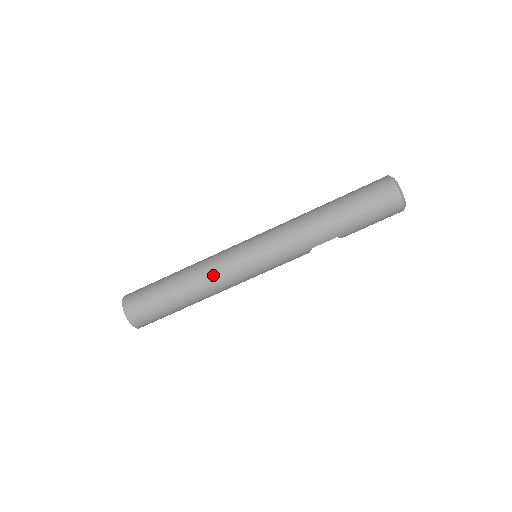
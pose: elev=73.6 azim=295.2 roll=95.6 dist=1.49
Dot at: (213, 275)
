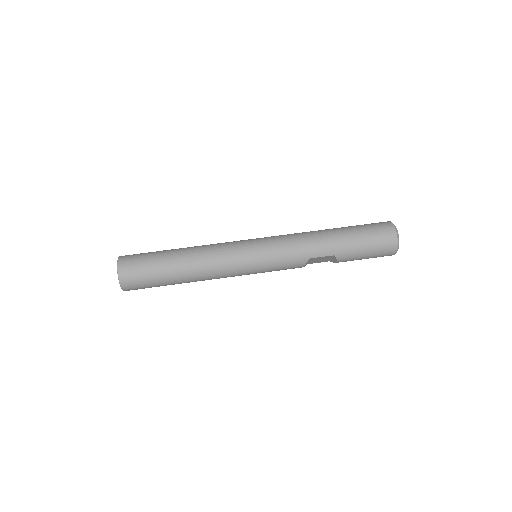
Dot at: (214, 254)
